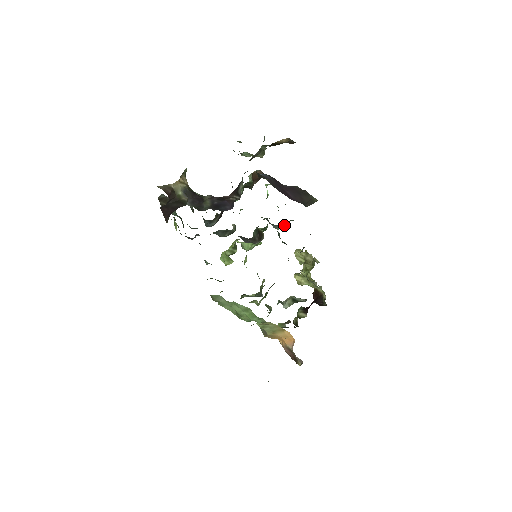
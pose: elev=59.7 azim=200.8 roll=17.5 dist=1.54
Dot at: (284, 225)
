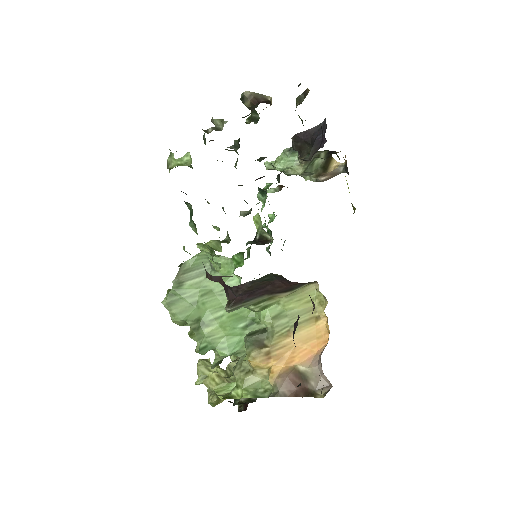
Dot at: occluded
